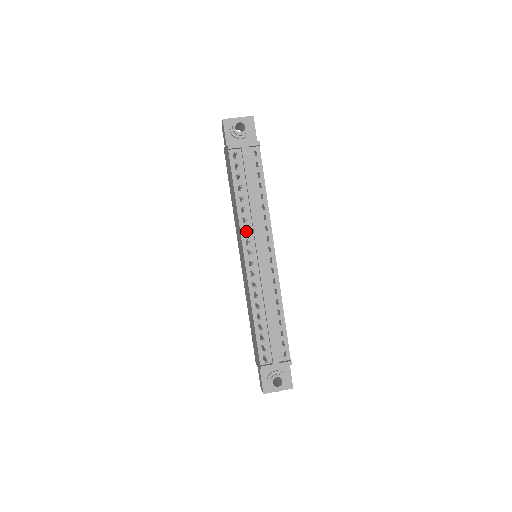
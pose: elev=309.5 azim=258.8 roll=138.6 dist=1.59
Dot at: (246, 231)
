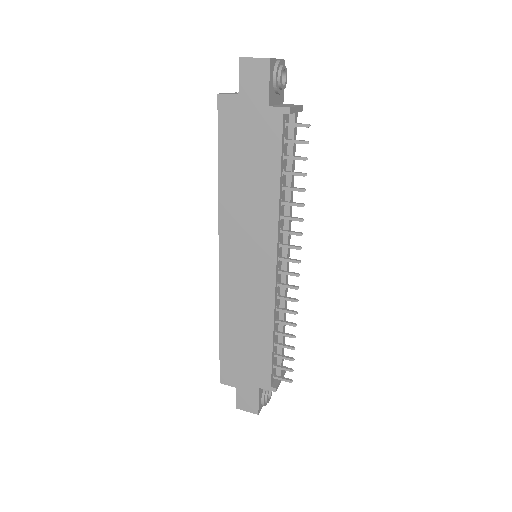
Dot at: (301, 235)
